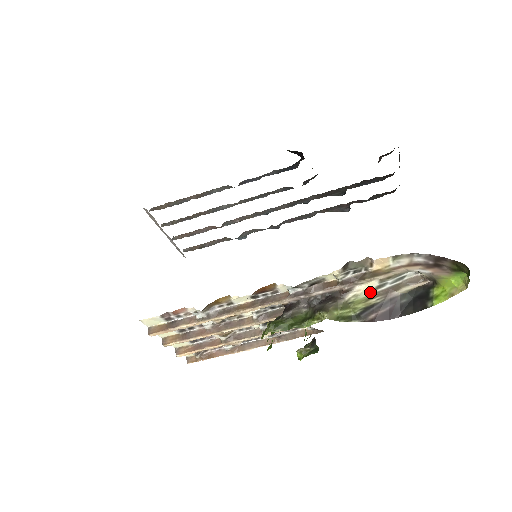
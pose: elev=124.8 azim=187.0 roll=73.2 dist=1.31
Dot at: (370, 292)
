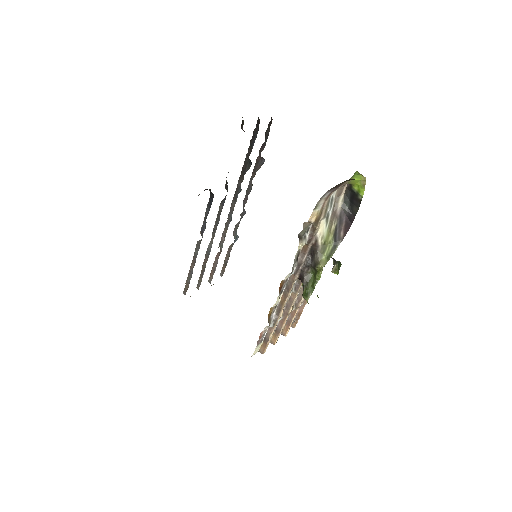
Dot at: (326, 226)
